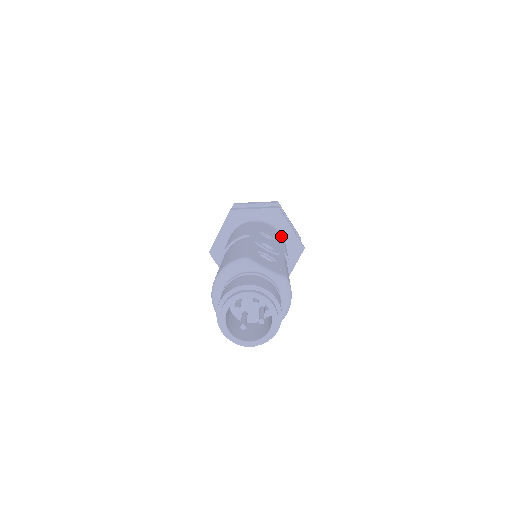
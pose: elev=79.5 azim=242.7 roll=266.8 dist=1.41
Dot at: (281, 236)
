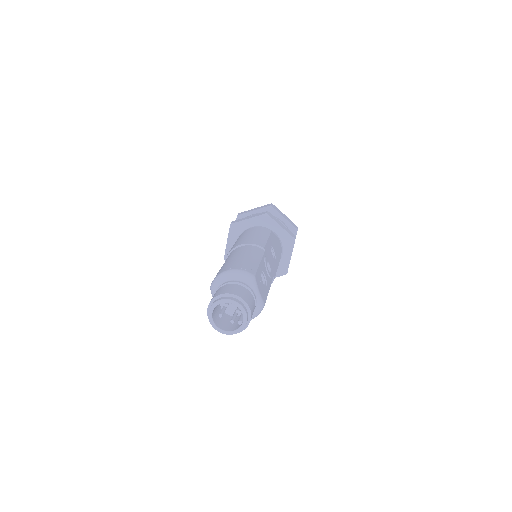
Dot at: (281, 254)
